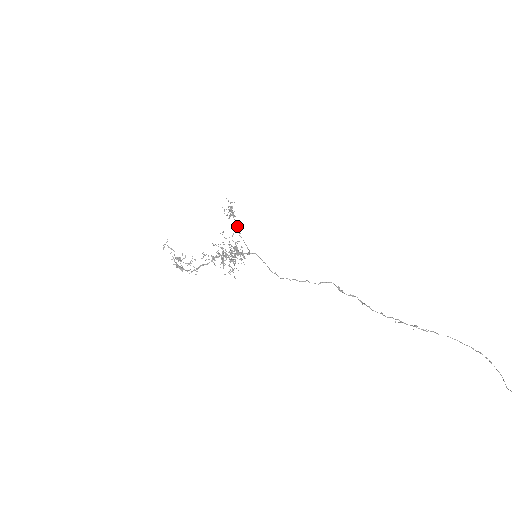
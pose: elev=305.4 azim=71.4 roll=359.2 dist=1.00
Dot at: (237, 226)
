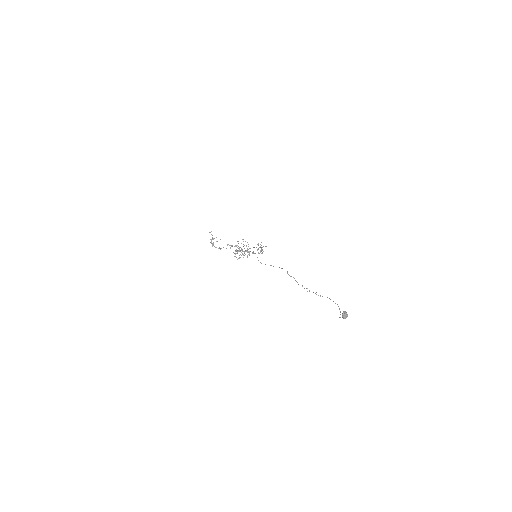
Dot at: (256, 247)
